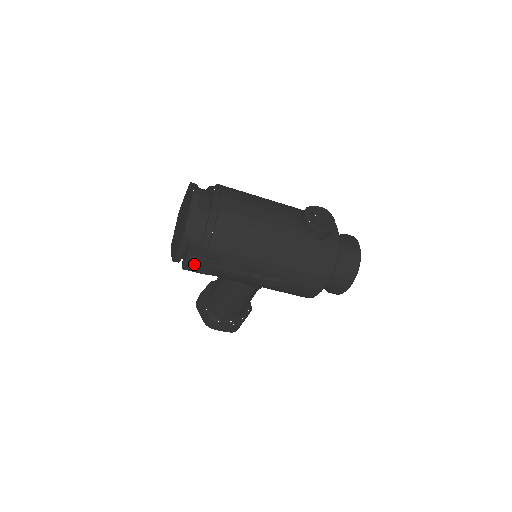
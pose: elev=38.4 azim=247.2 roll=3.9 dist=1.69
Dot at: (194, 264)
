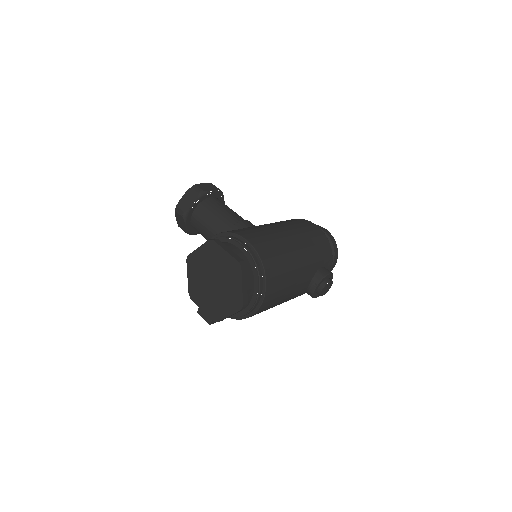
Dot at: occluded
